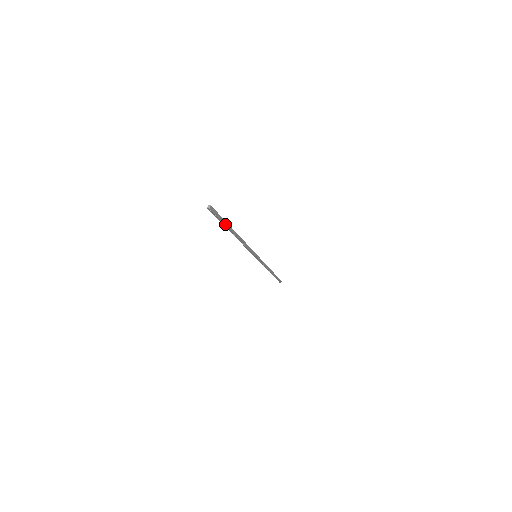
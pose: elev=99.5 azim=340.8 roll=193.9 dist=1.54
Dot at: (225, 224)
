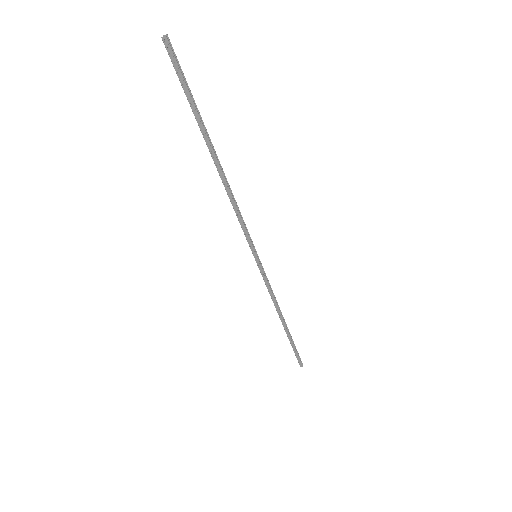
Dot at: (197, 111)
